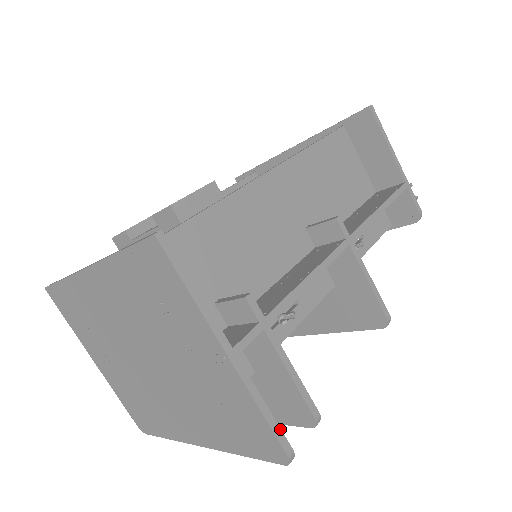
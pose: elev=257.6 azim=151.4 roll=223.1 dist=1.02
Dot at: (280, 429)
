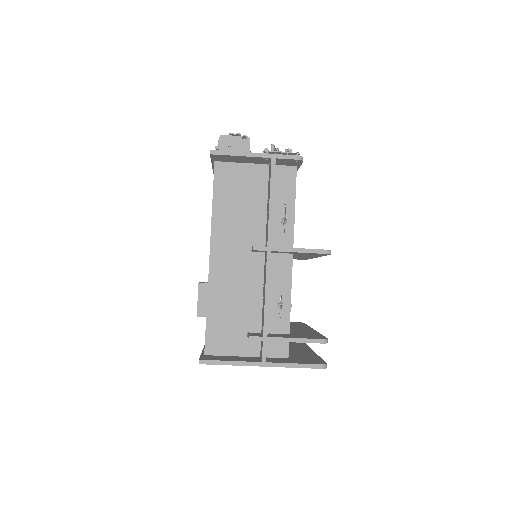
Dot at: (308, 364)
